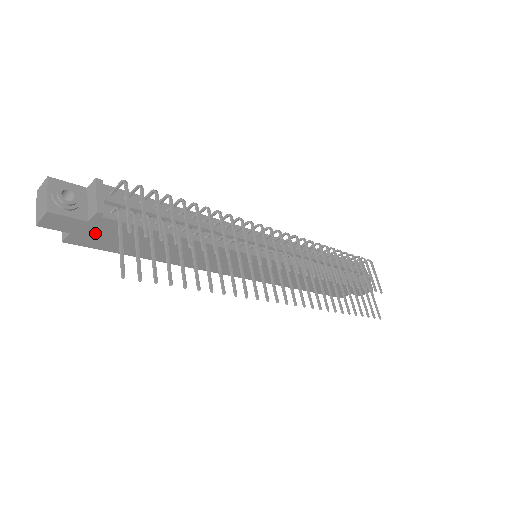
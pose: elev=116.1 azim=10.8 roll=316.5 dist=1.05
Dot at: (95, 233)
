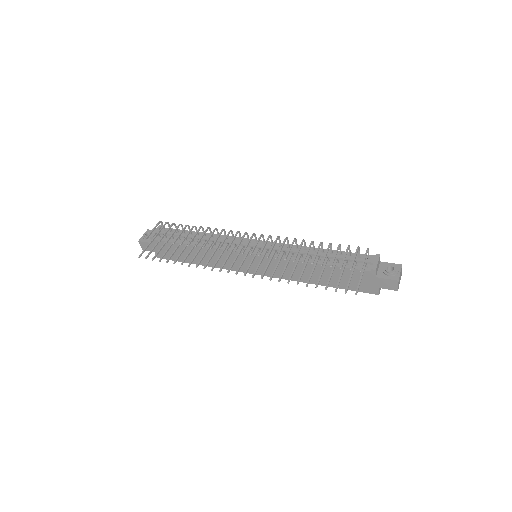
Dot at: (161, 250)
